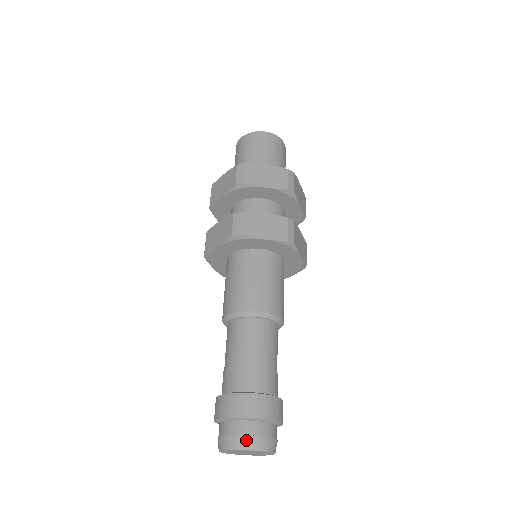
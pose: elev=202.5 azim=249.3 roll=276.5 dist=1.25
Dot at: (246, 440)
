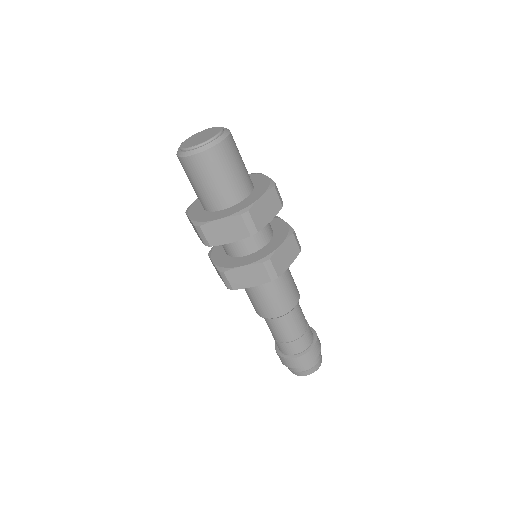
Dot at: (300, 374)
